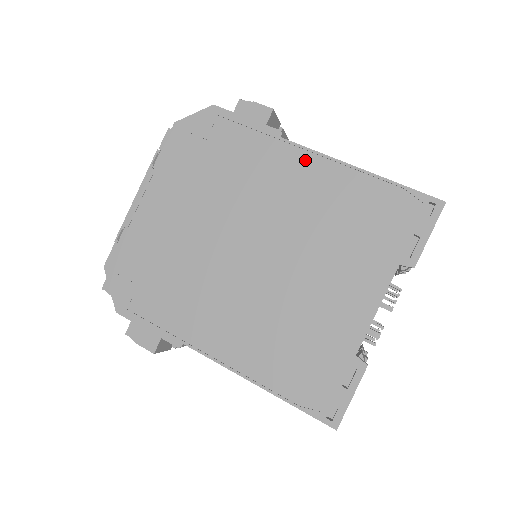
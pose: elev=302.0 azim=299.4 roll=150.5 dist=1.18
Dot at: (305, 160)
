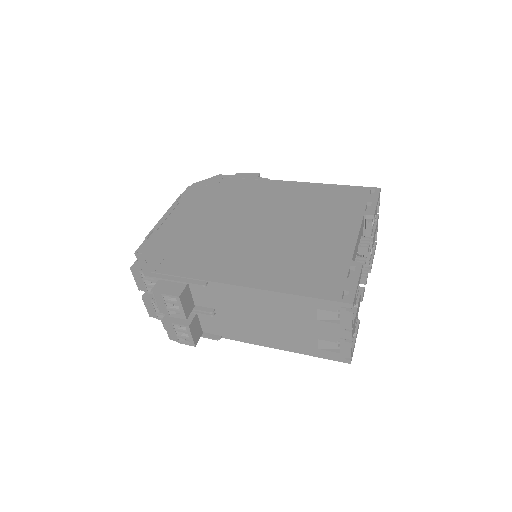
Dot at: (286, 185)
